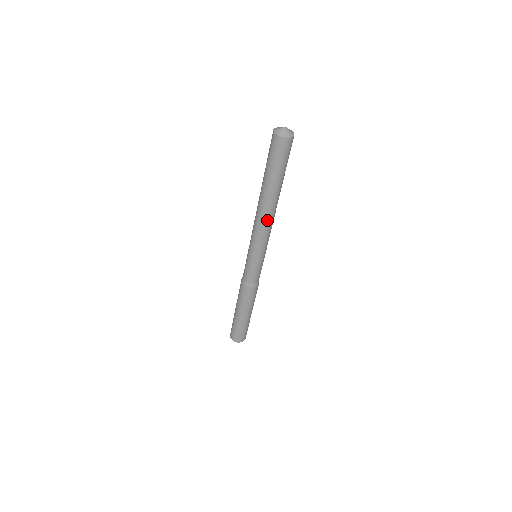
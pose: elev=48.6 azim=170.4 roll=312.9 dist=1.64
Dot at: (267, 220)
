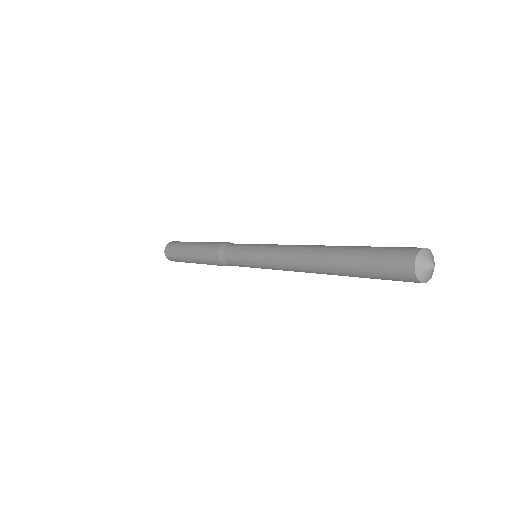
Dot at: occluded
